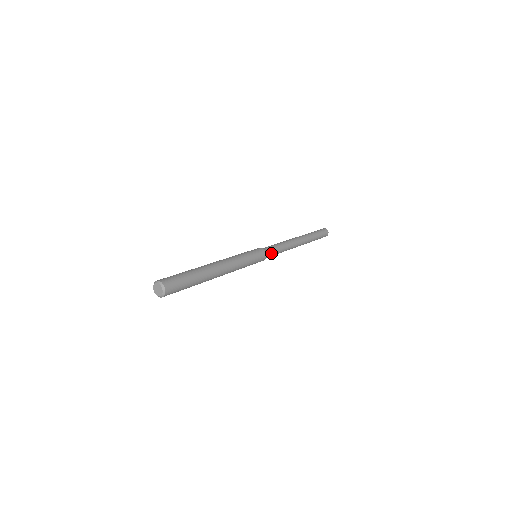
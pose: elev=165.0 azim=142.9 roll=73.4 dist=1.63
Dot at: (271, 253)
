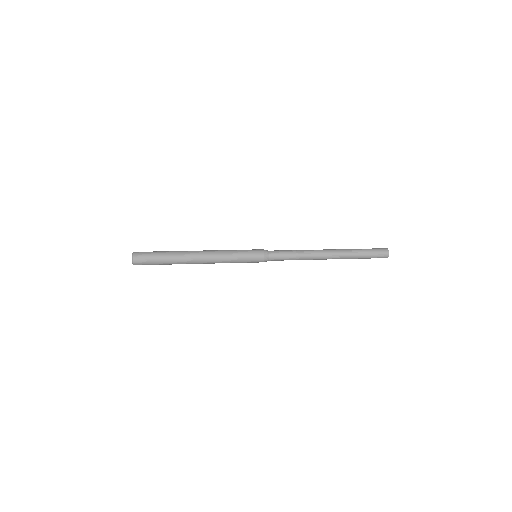
Dot at: (275, 254)
